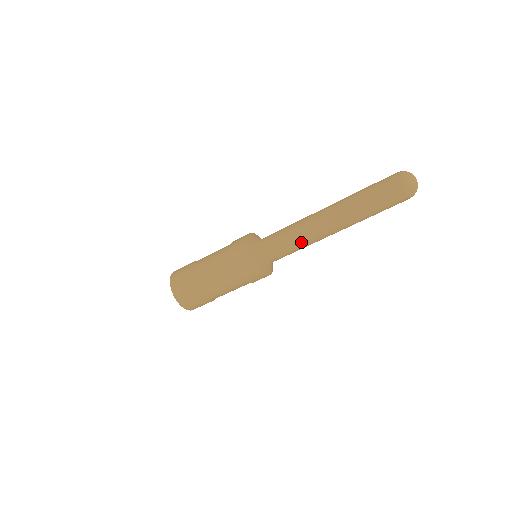
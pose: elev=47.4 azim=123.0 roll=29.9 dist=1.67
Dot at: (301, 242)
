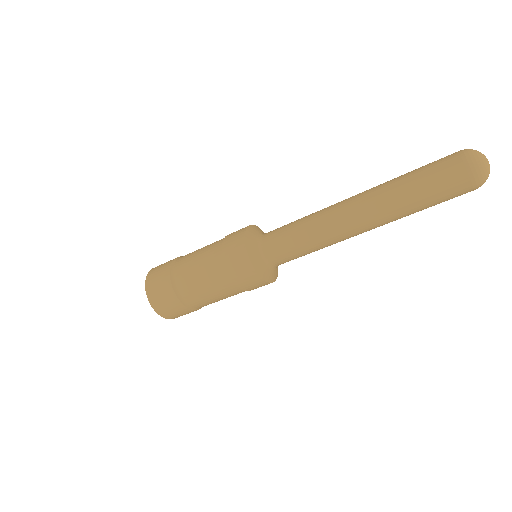
Dot at: (320, 247)
